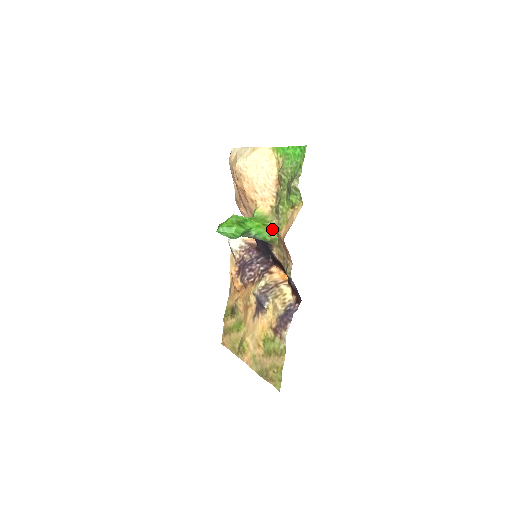
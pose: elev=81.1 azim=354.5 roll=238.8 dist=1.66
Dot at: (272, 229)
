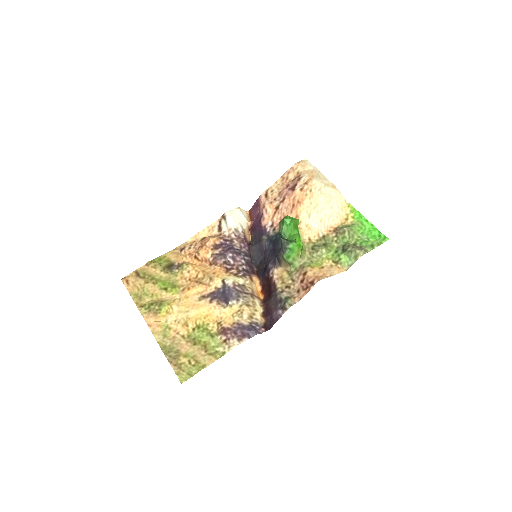
Dot at: (301, 257)
